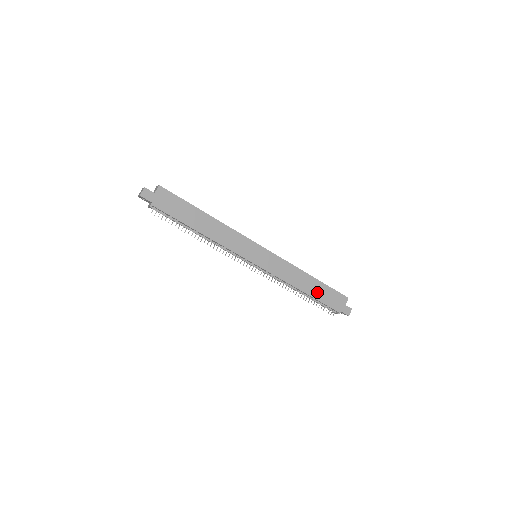
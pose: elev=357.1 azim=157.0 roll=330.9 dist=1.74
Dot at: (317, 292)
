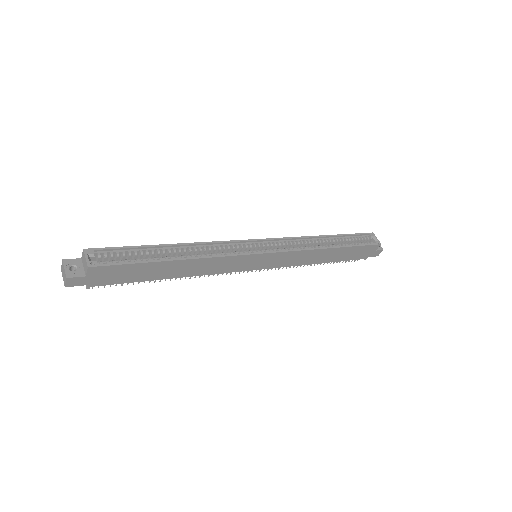
Dot at: (339, 256)
